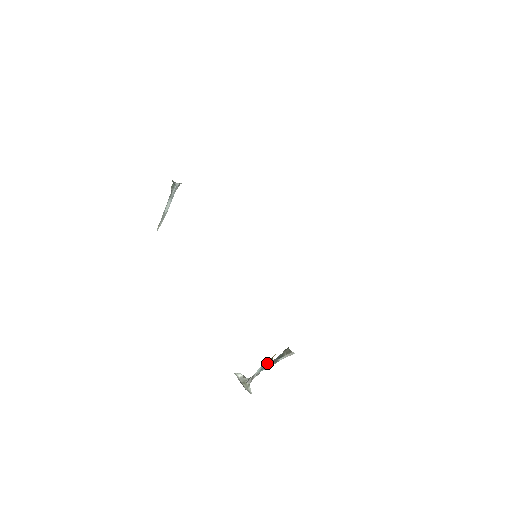
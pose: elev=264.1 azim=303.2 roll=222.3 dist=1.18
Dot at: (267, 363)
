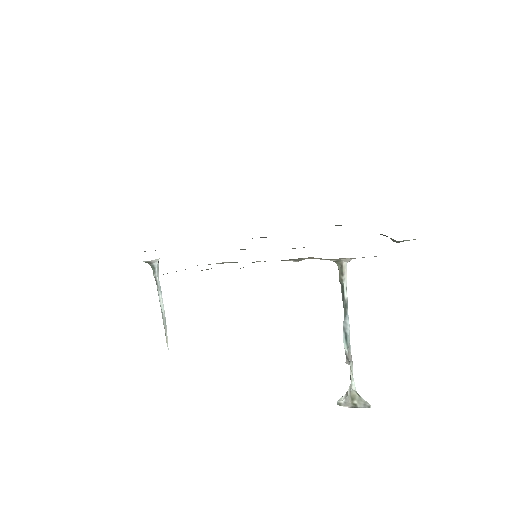
Dot at: (343, 323)
